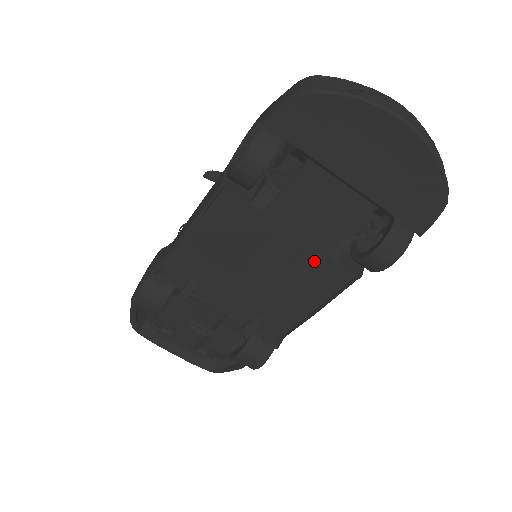
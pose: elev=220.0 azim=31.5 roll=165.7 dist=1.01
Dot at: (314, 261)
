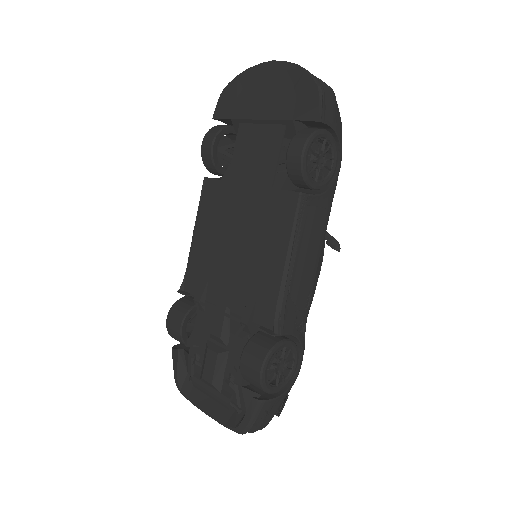
Dot at: (268, 202)
